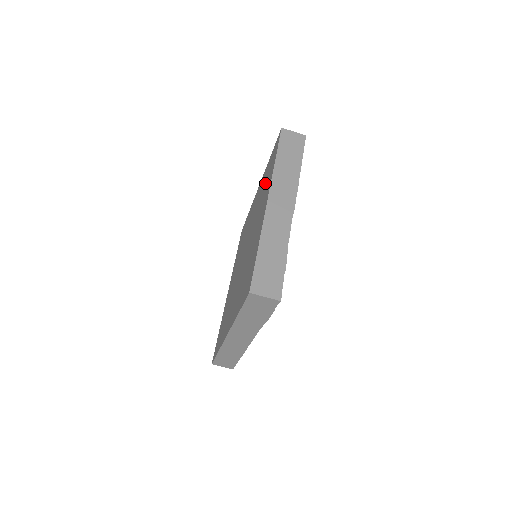
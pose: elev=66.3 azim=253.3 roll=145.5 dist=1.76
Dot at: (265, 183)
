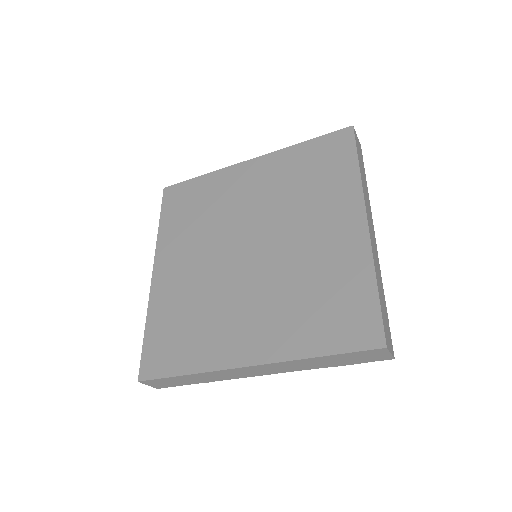
Dot at: (313, 178)
